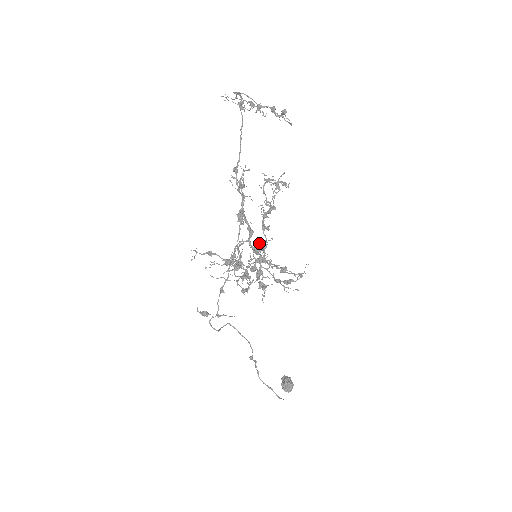
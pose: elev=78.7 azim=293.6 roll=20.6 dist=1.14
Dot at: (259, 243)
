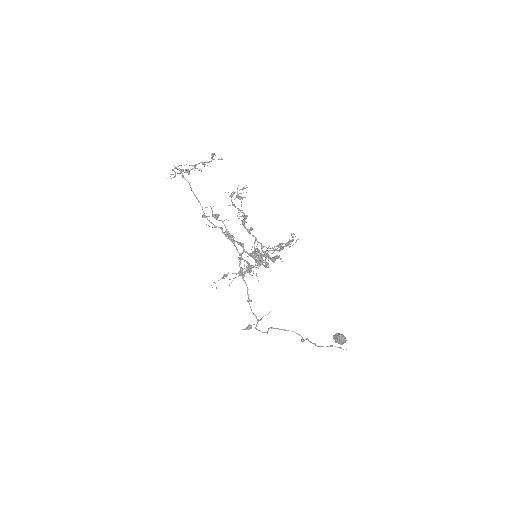
Dot at: (252, 246)
